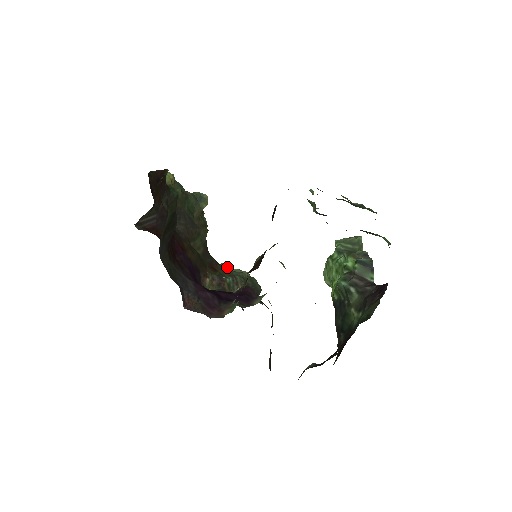
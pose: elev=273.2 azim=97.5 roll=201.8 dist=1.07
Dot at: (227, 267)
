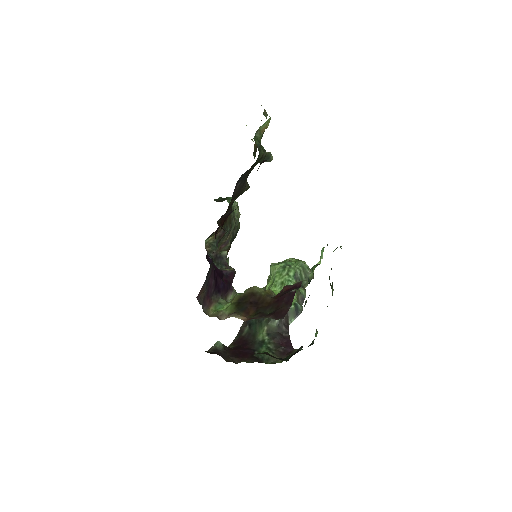
Dot at: (234, 215)
